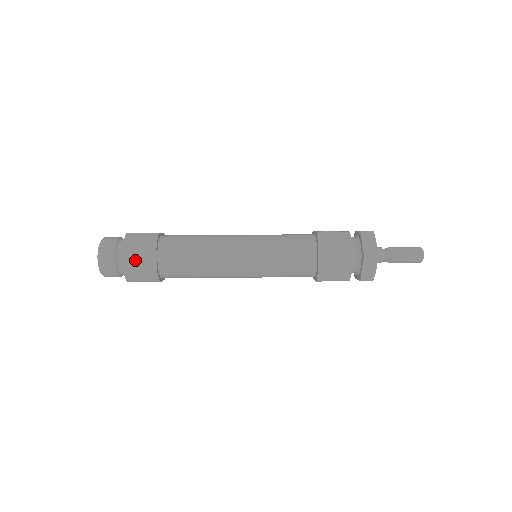
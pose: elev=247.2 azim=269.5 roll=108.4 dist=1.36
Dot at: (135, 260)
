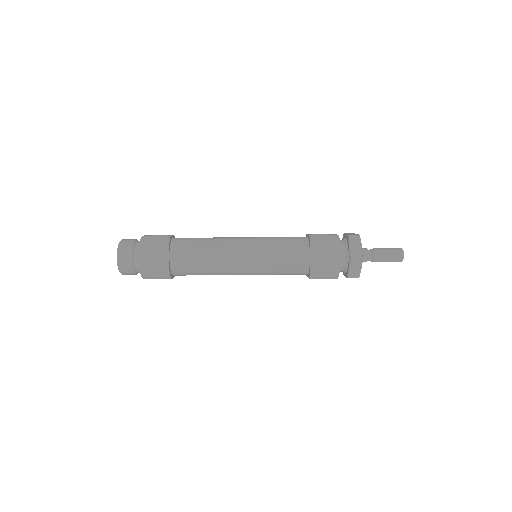
Dot at: (150, 260)
